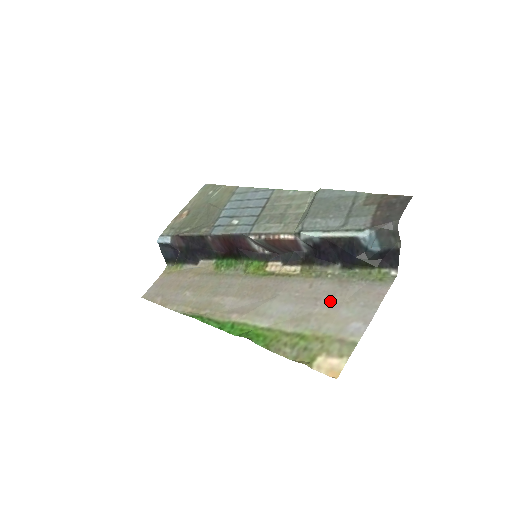
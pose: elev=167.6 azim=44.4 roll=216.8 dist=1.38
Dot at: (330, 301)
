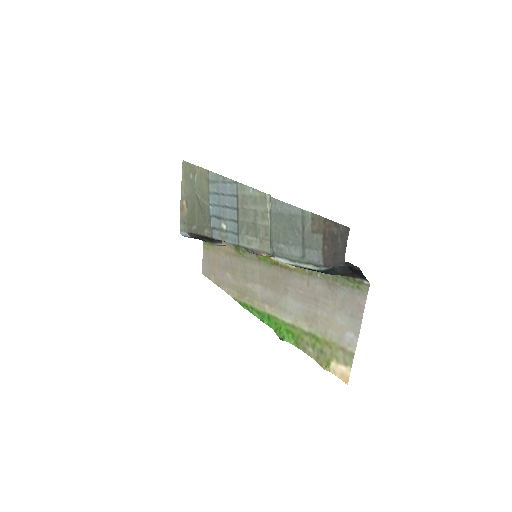
Dot at: (326, 305)
